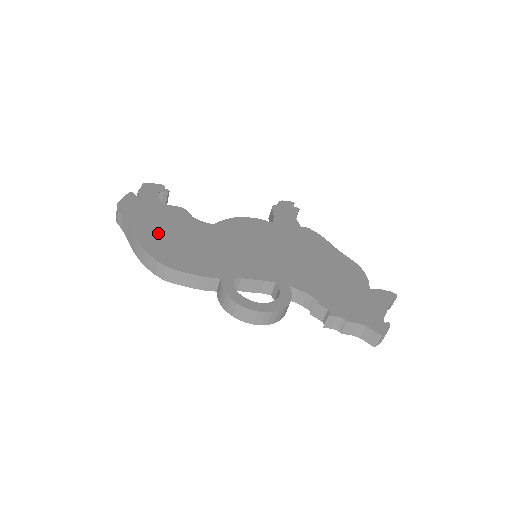
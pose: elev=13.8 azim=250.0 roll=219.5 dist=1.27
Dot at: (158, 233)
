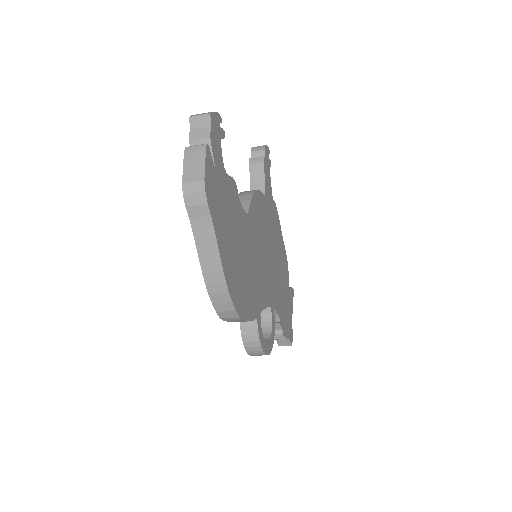
Dot at: (231, 250)
